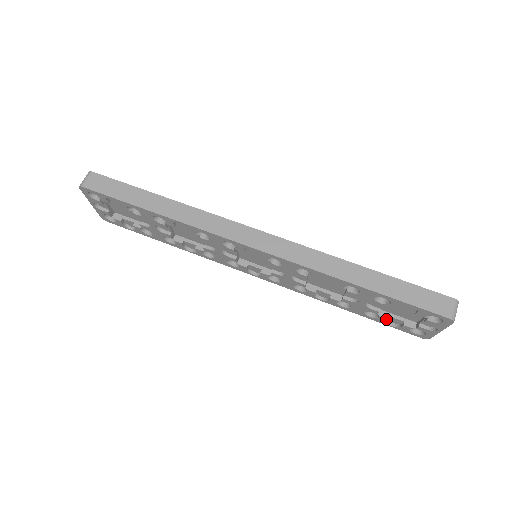
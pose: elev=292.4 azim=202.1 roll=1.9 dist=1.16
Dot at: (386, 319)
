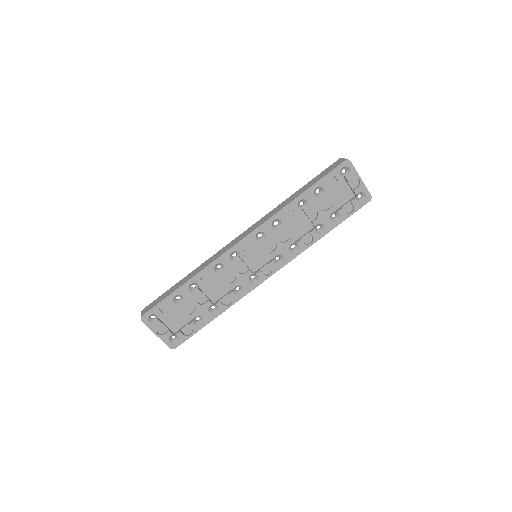
Dot at: (342, 210)
